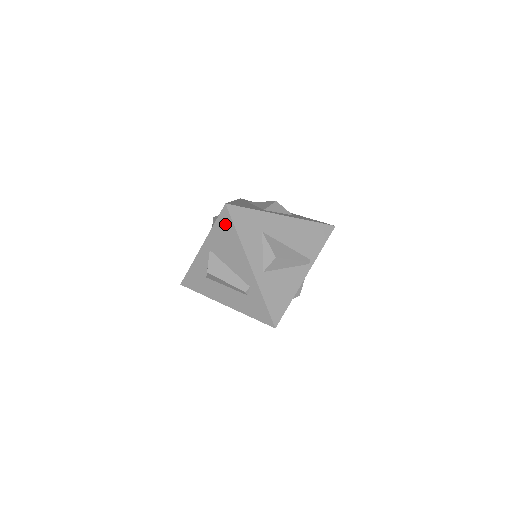
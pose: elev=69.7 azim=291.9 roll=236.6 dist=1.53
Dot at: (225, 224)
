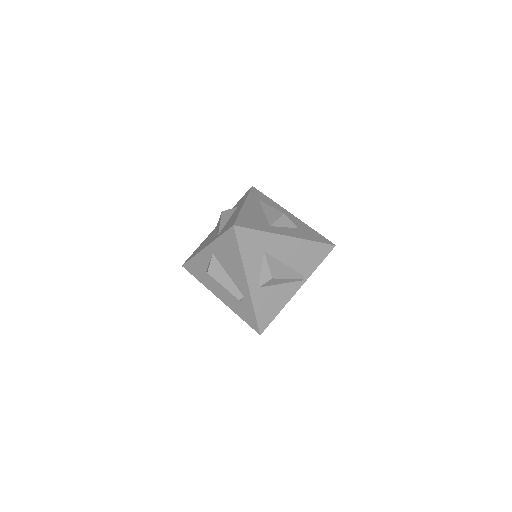
Dot at: (230, 241)
